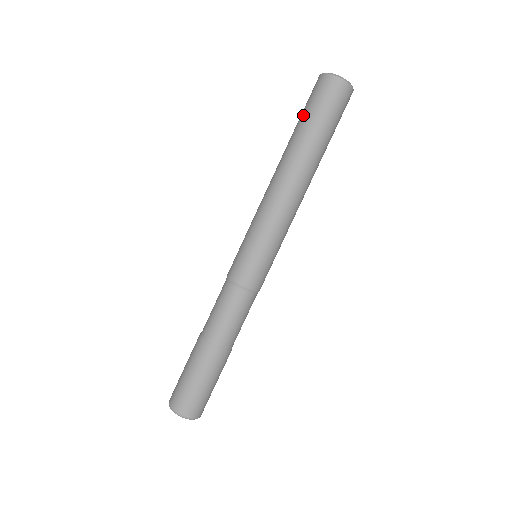
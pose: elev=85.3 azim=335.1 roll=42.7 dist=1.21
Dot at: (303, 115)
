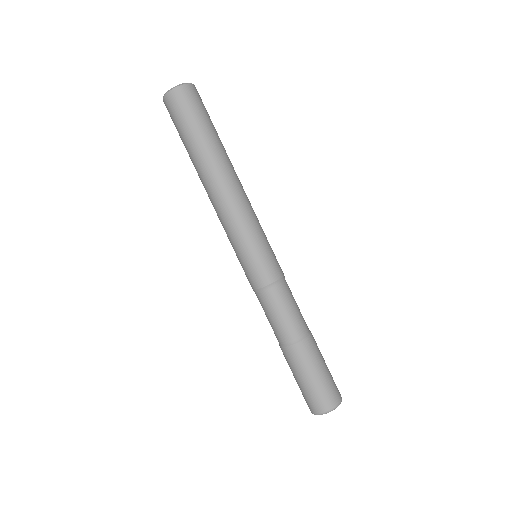
Dot at: occluded
